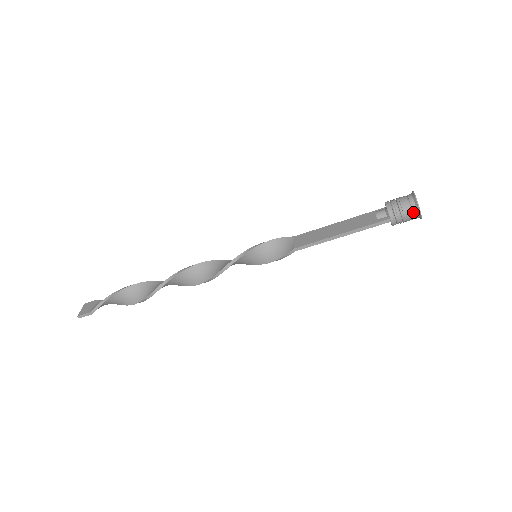
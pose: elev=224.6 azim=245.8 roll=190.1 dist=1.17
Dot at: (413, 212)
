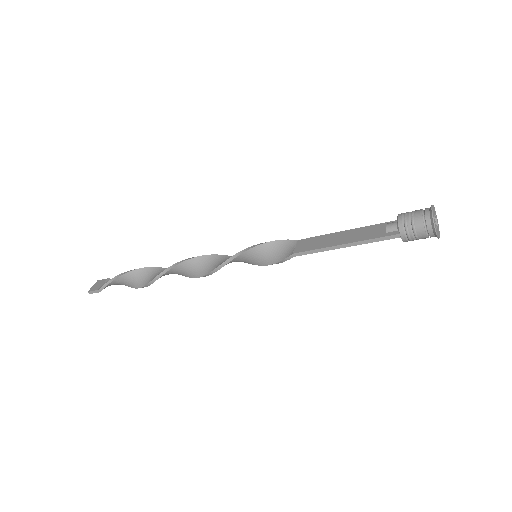
Dot at: (427, 229)
